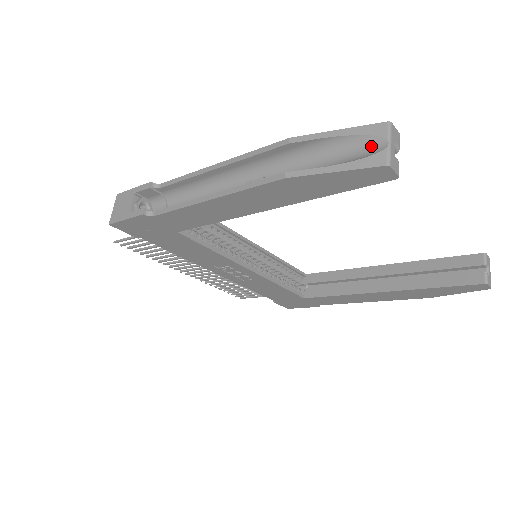
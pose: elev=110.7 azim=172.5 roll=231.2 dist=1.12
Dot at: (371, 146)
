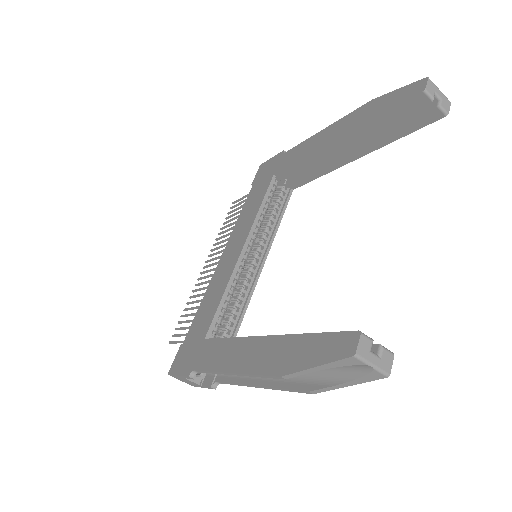
Dot at: (356, 366)
